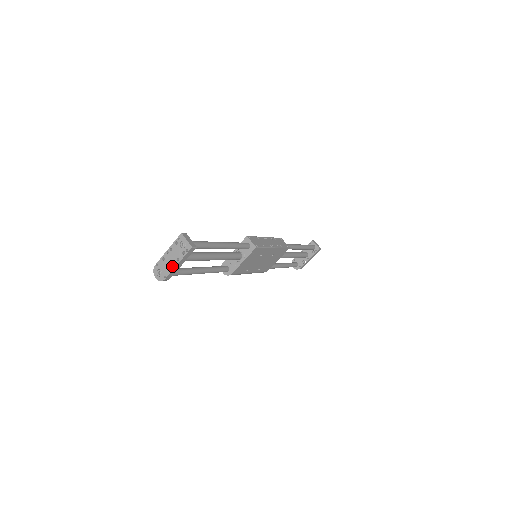
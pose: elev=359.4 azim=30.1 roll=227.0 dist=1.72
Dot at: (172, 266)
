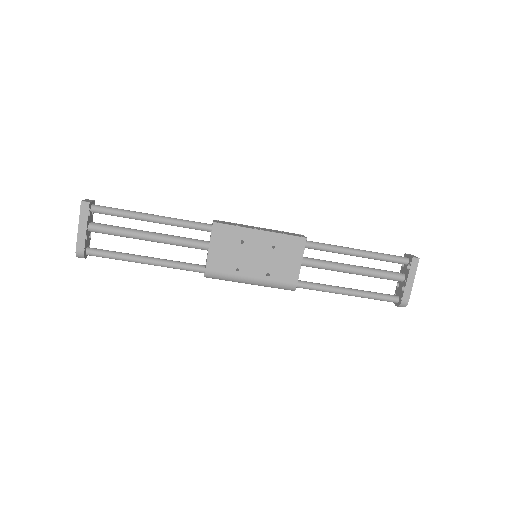
Dot at: (78, 233)
